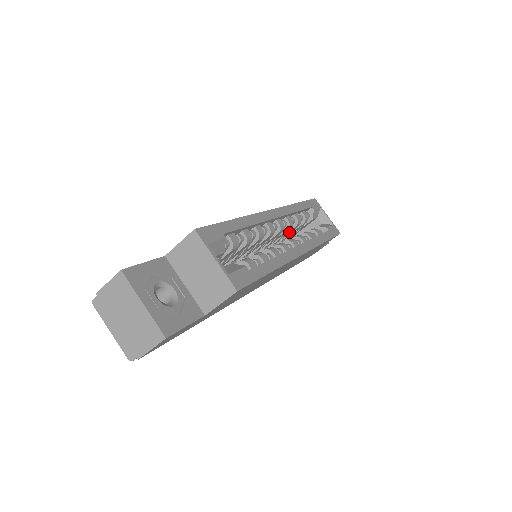
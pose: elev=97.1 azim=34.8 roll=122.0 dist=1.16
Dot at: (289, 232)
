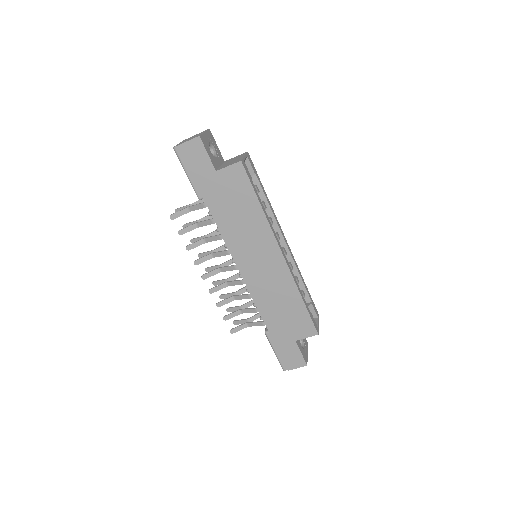
Dot at: occluded
